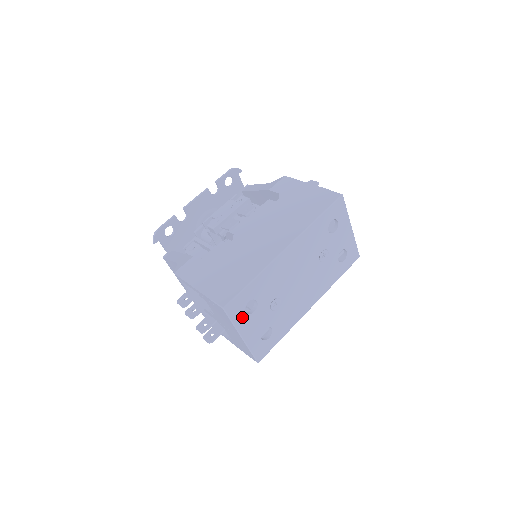
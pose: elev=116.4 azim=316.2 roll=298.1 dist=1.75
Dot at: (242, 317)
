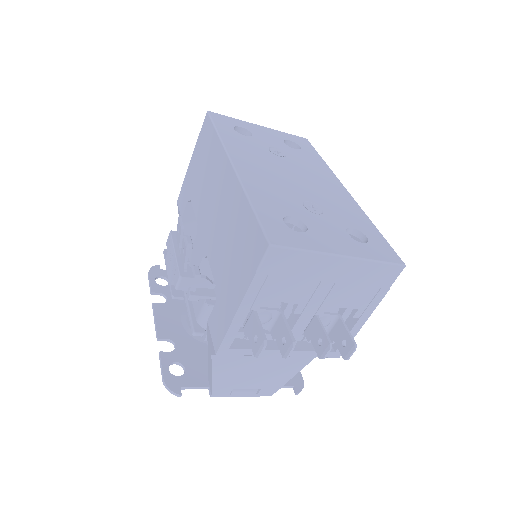
Dot at: (305, 239)
